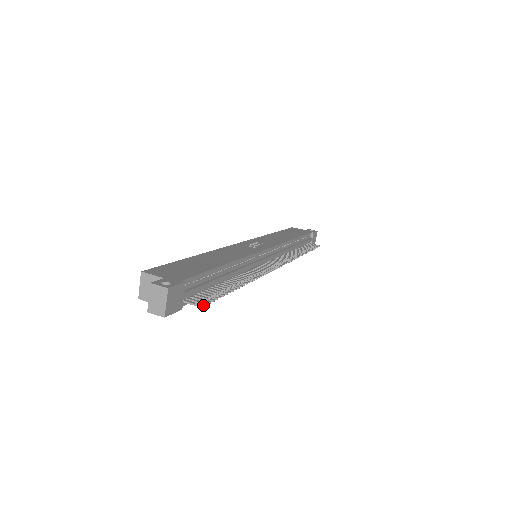
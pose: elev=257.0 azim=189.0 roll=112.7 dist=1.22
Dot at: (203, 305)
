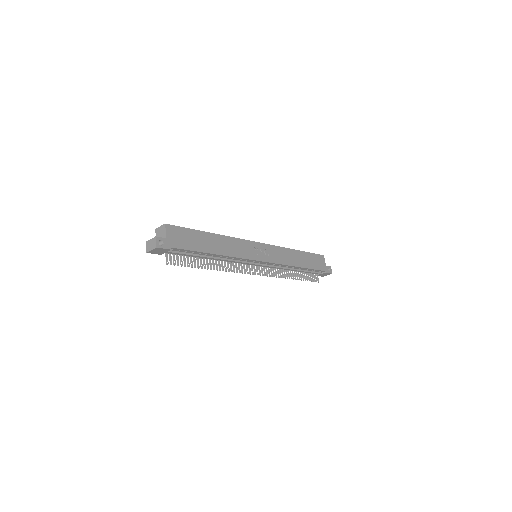
Dot at: occluded
